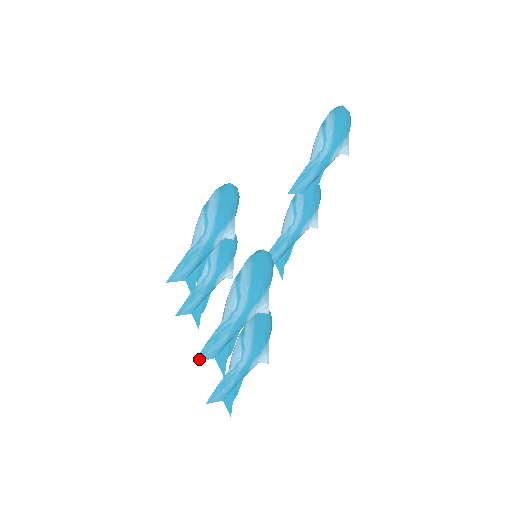
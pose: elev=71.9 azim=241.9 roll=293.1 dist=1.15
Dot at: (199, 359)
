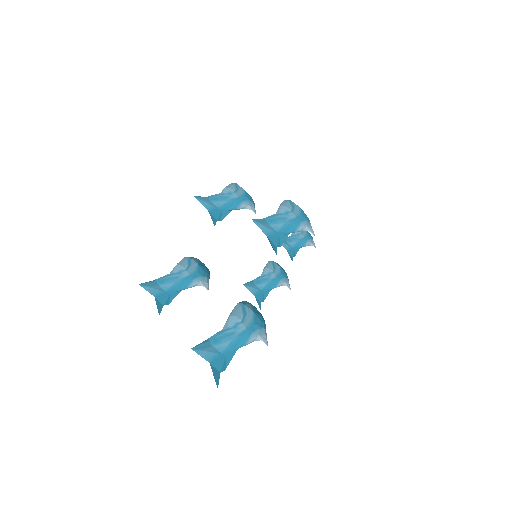
Dot at: (256, 222)
